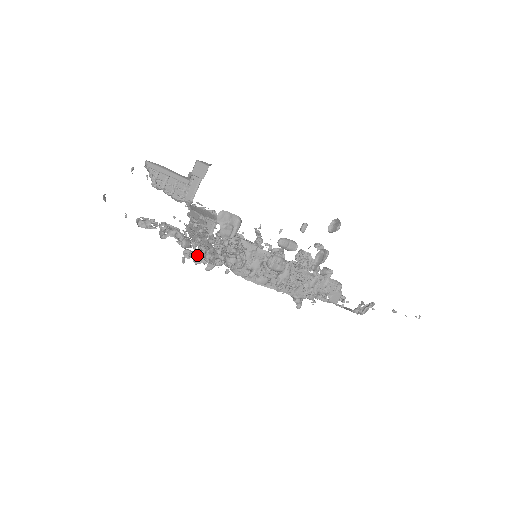
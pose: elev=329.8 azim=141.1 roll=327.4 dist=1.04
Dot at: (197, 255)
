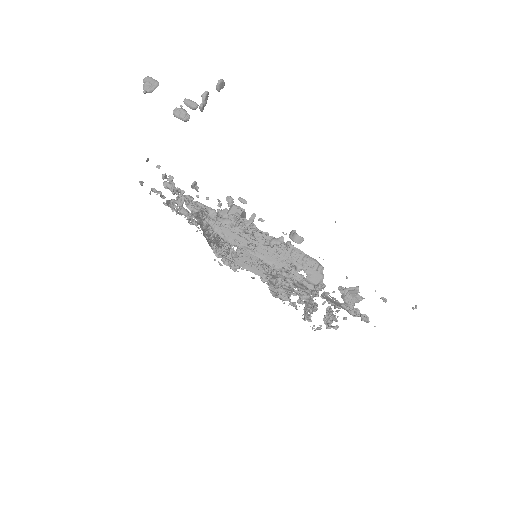
Dot at: (174, 188)
